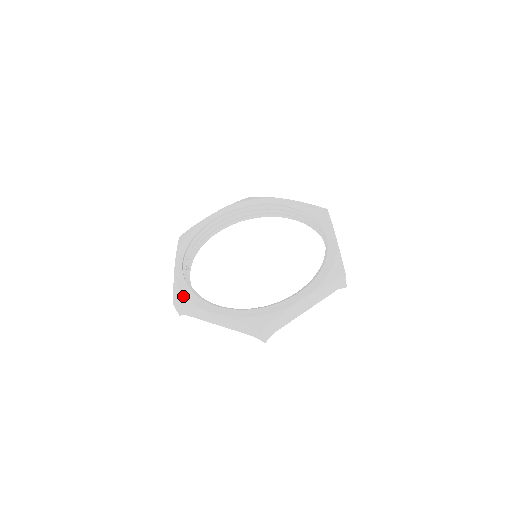
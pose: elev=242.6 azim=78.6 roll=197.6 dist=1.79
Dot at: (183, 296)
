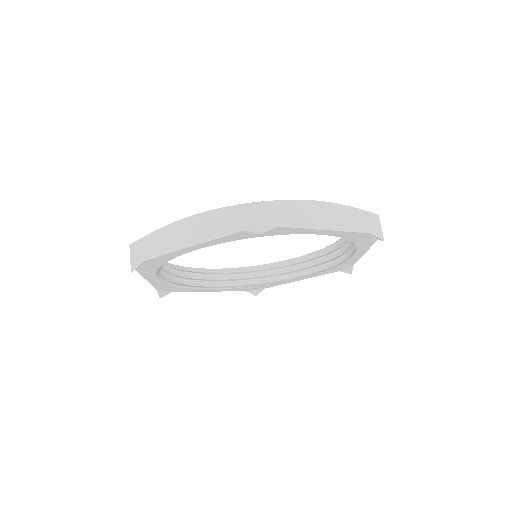
Dot at: occluded
